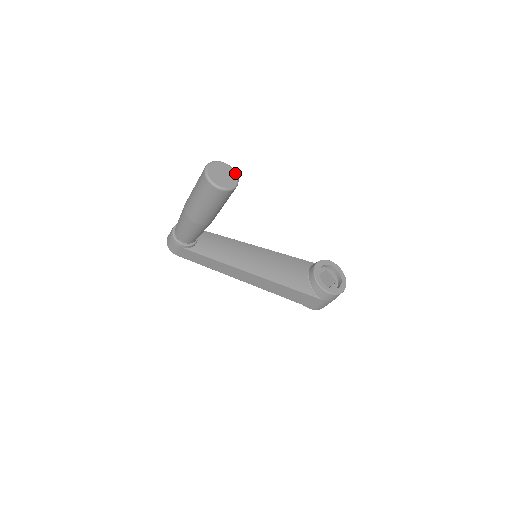
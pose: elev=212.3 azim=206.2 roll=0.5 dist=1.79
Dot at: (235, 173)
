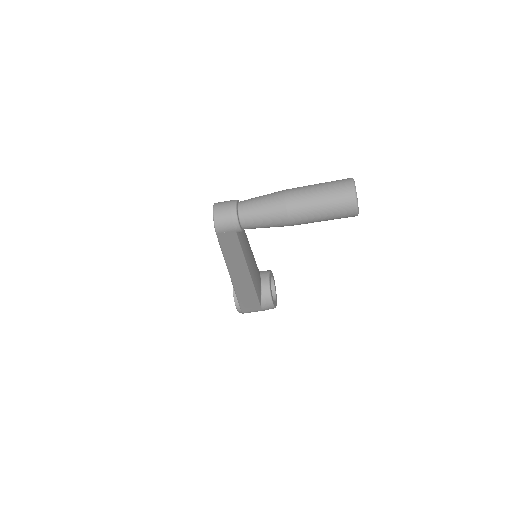
Dot at: occluded
